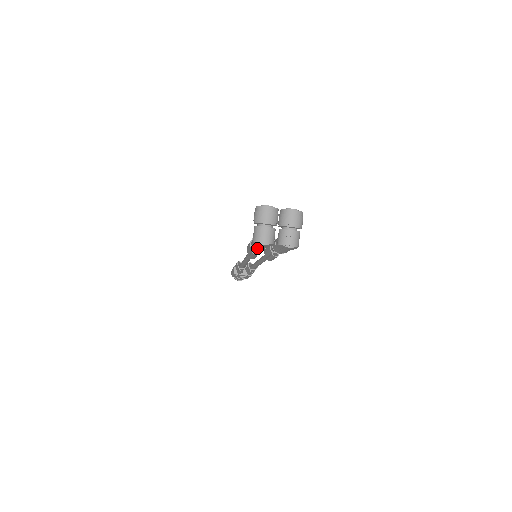
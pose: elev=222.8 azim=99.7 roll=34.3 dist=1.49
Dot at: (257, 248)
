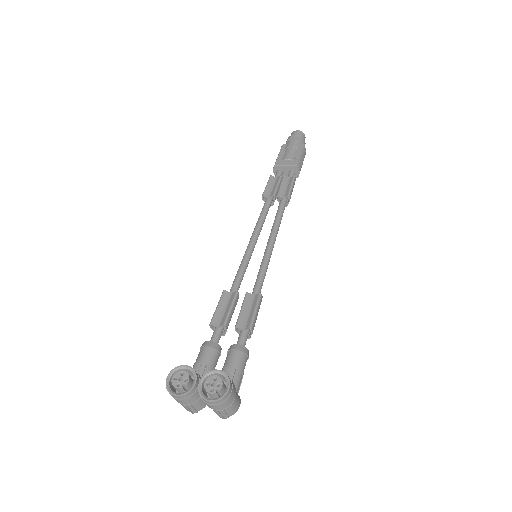
Dot at: occluded
